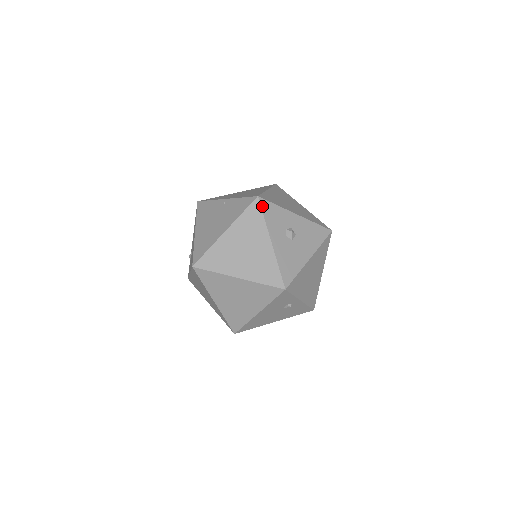
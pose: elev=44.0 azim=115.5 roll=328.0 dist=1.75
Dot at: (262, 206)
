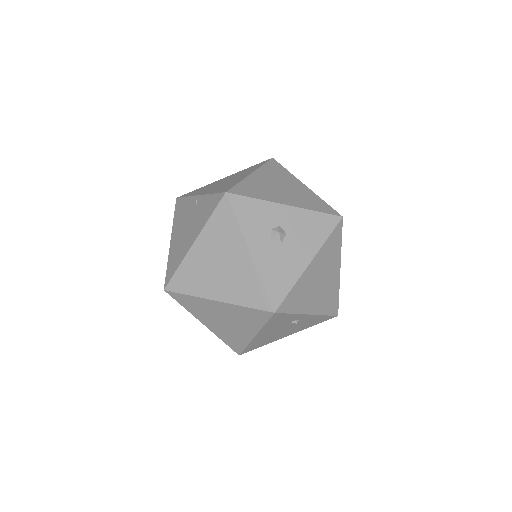
Dot at: (233, 205)
